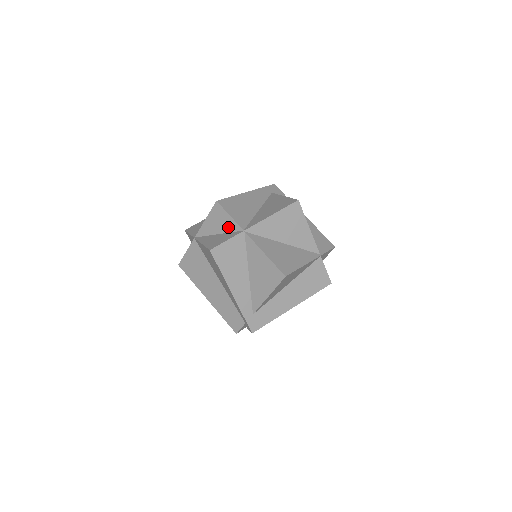
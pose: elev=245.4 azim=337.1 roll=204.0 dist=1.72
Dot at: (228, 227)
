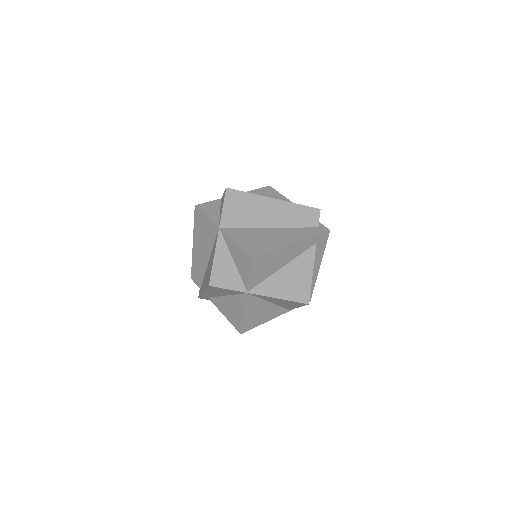
Dot at: (242, 273)
